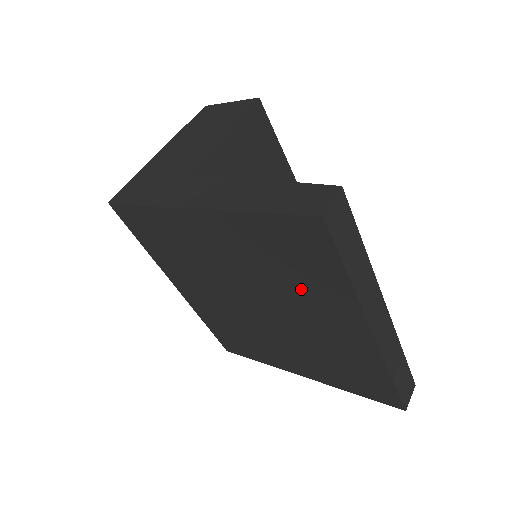
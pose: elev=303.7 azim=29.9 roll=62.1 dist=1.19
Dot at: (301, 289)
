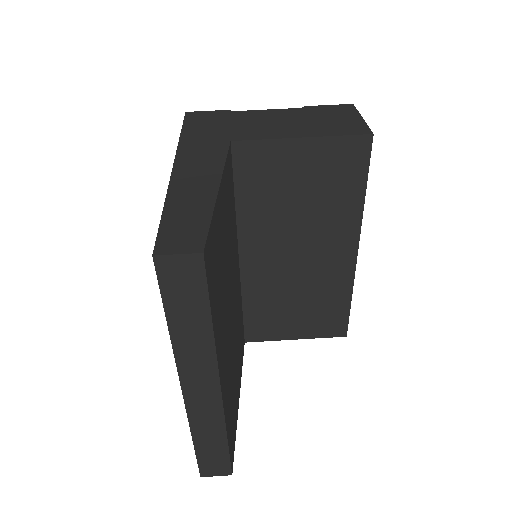
Dot at: occluded
